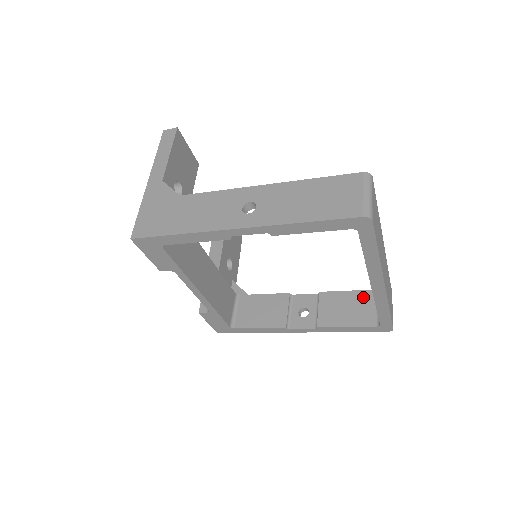
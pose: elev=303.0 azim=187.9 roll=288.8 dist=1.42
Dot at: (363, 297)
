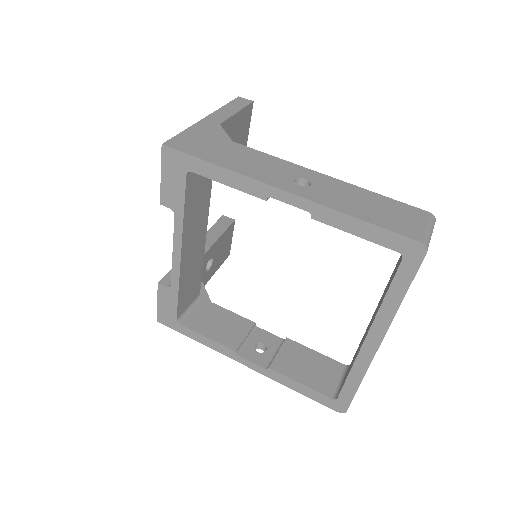
Dot at: (329, 365)
